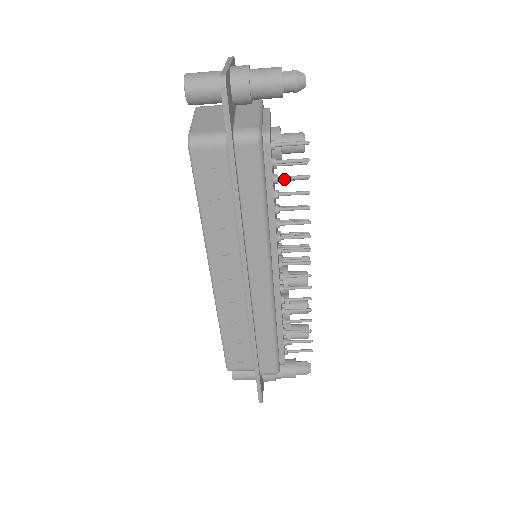
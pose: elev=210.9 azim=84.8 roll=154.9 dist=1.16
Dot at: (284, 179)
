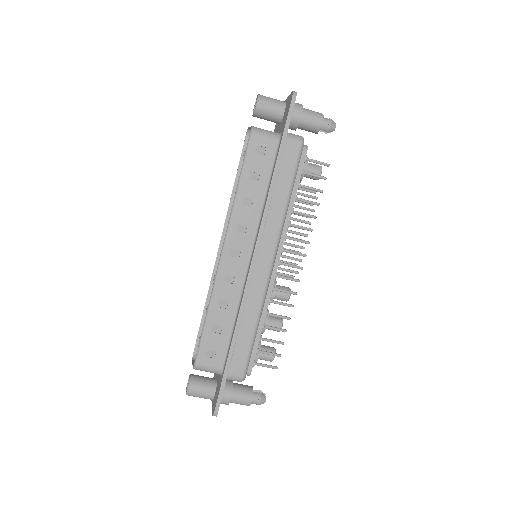
Dot at: (305, 187)
